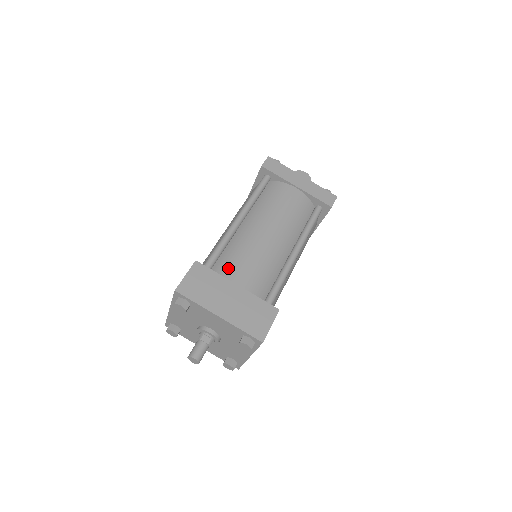
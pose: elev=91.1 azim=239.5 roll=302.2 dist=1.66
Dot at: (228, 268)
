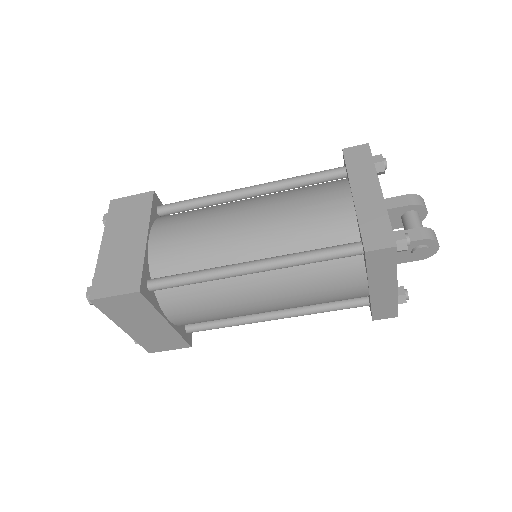
Dot at: (177, 303)
